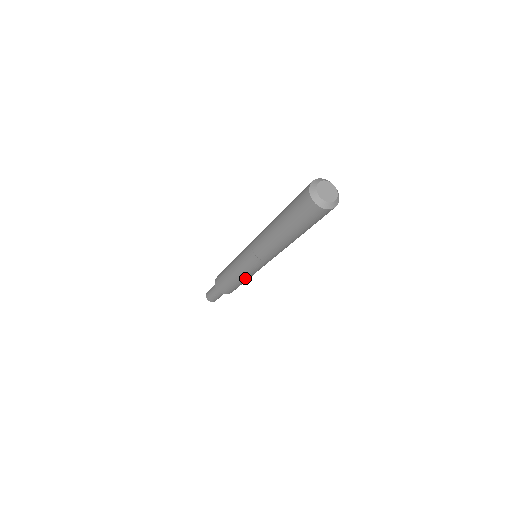
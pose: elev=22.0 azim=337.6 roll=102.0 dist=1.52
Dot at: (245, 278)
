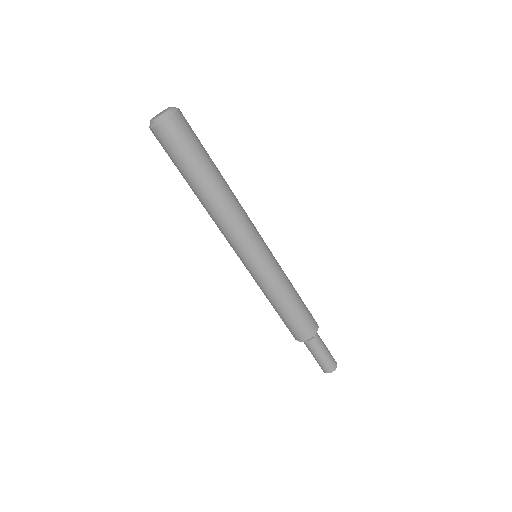
Dot at: (266, 294)
